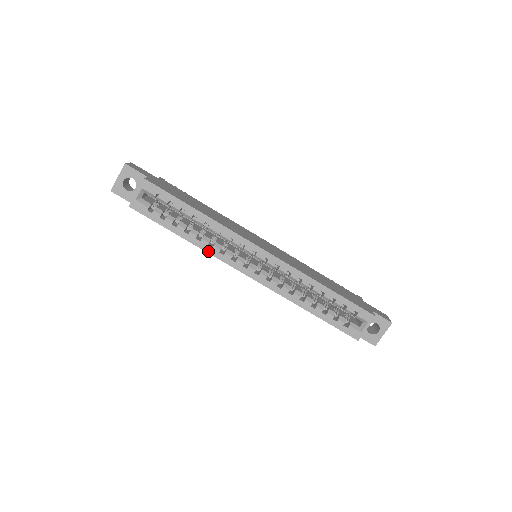
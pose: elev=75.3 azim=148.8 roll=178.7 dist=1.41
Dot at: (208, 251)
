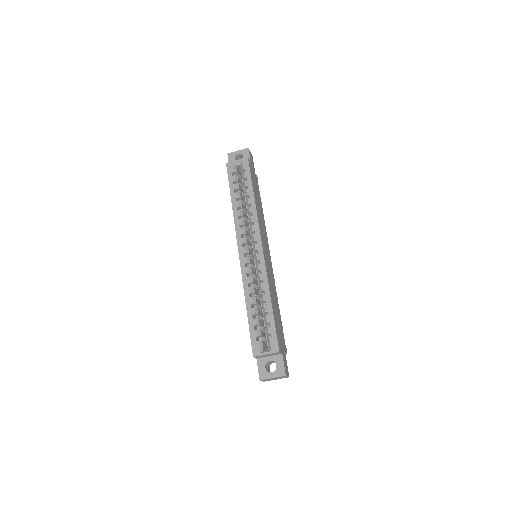
Dot at: (235, 219)
